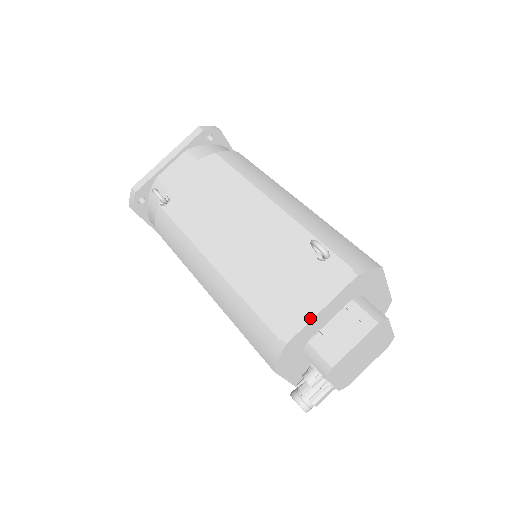
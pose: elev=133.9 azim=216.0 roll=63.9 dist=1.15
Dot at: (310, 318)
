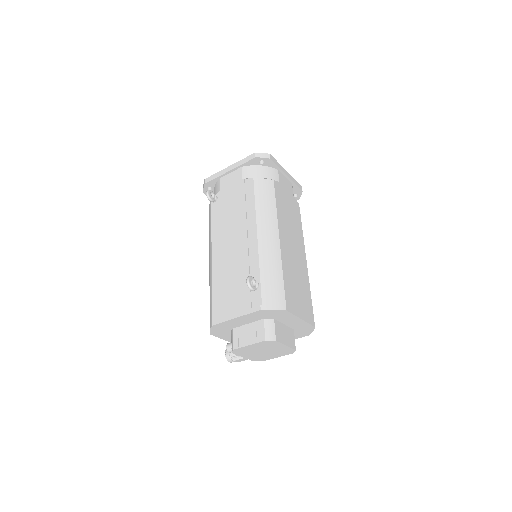
Dot at: (229, 319)
